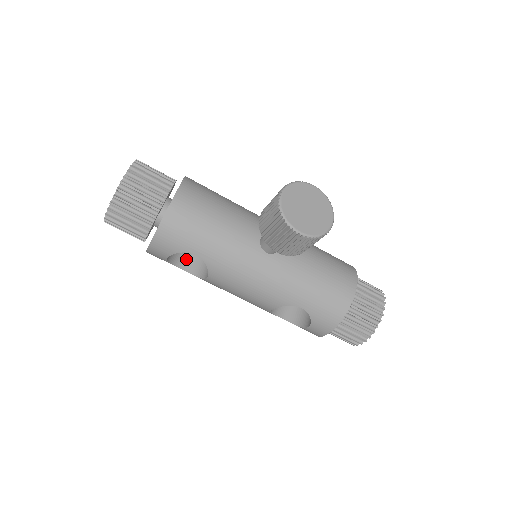
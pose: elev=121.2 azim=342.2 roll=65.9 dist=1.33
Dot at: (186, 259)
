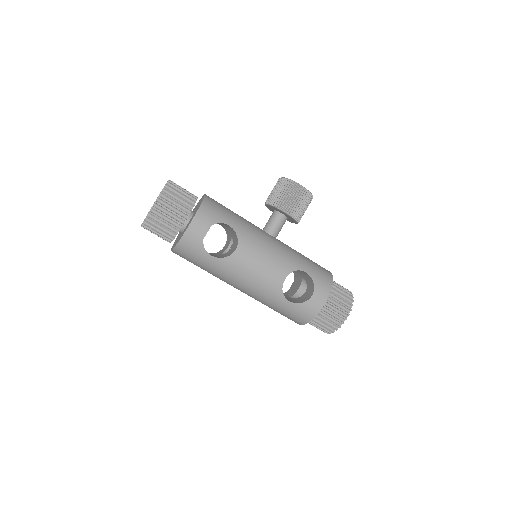
Dot at: occluded
